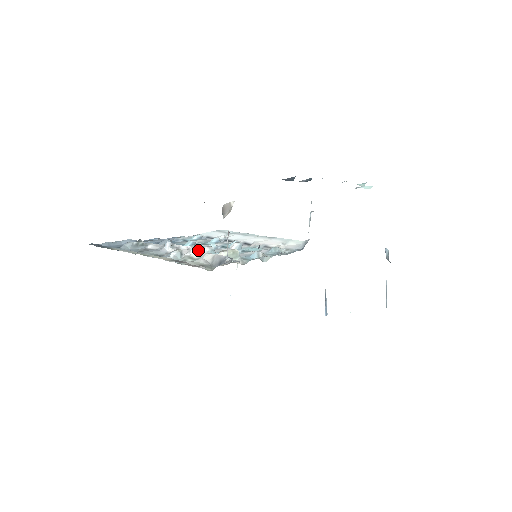
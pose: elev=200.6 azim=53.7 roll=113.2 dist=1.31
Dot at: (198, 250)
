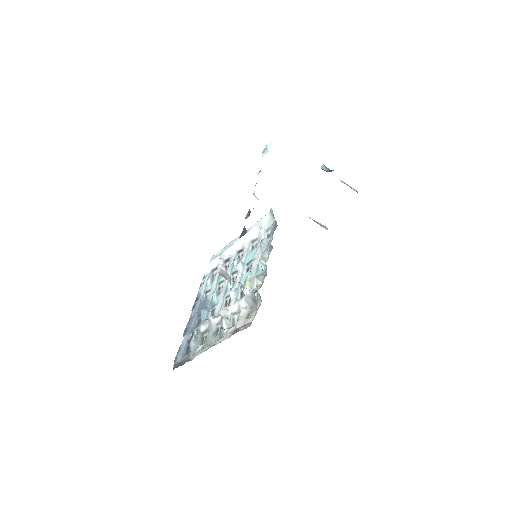
Dot at: (226, 297)
